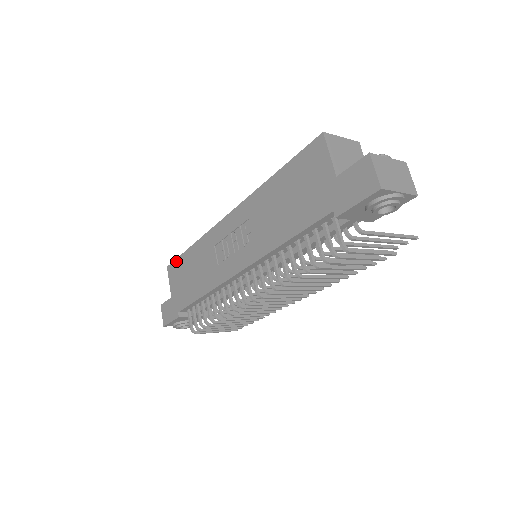
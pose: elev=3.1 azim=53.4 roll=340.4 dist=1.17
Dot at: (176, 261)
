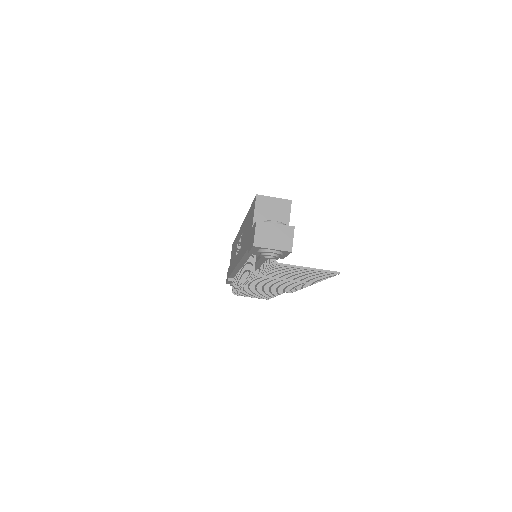
Dot at: (233, 243)
